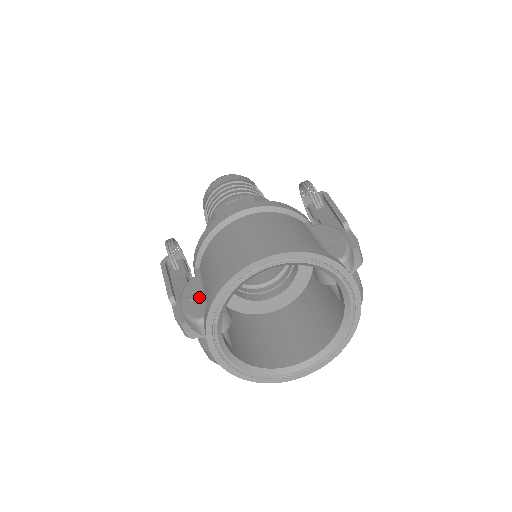
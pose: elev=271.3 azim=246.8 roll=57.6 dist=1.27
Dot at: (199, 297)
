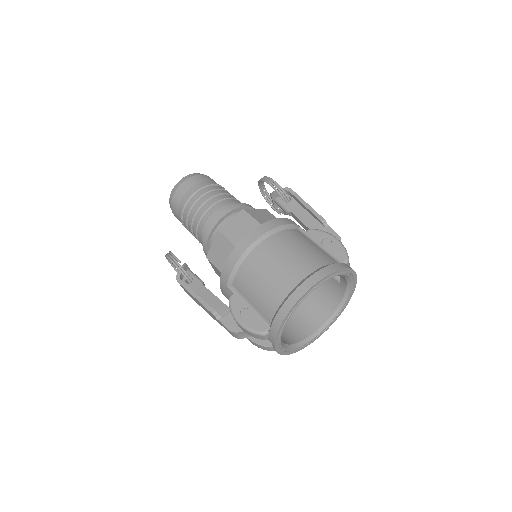
Dot at: (251, 313)
